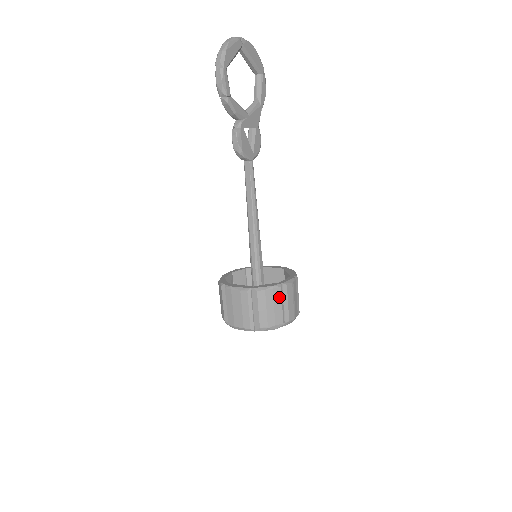
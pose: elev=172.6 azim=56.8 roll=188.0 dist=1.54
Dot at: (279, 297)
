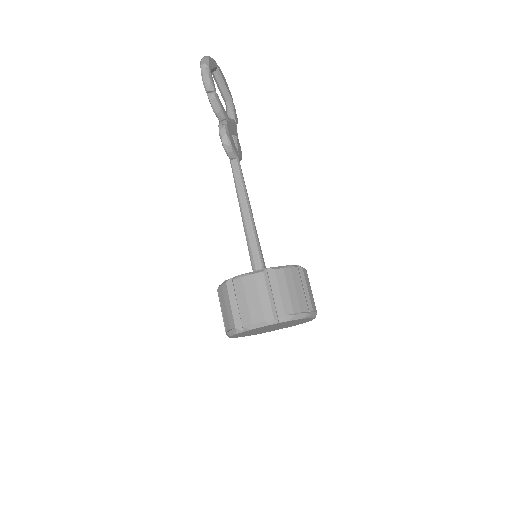
Dot at: (298, 279)
